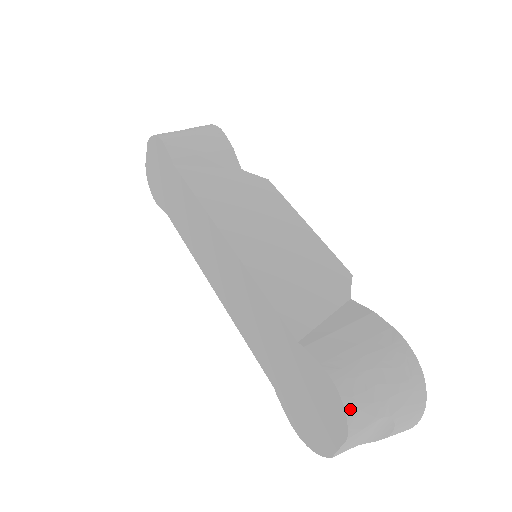
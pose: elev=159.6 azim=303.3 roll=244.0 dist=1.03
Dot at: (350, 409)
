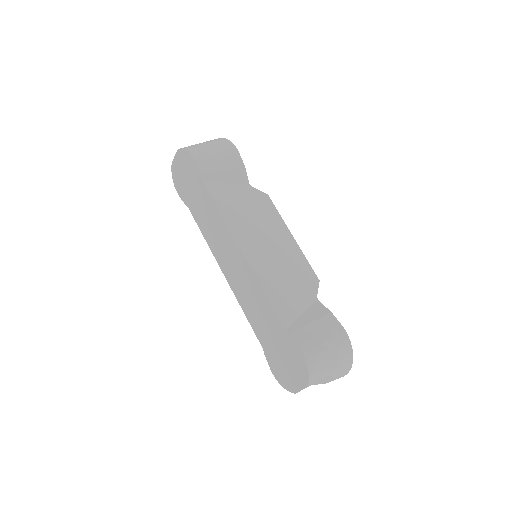
Dot at: (312, 373)
